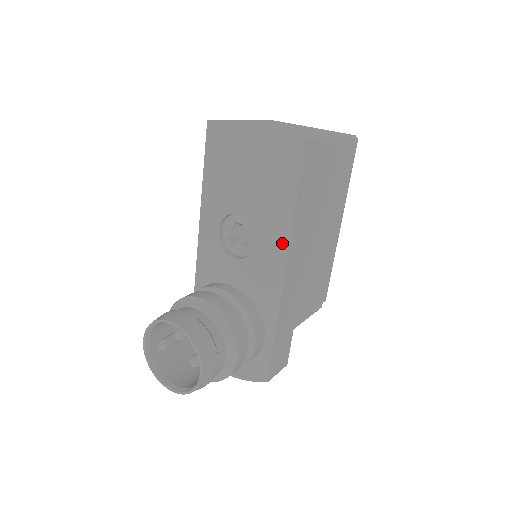
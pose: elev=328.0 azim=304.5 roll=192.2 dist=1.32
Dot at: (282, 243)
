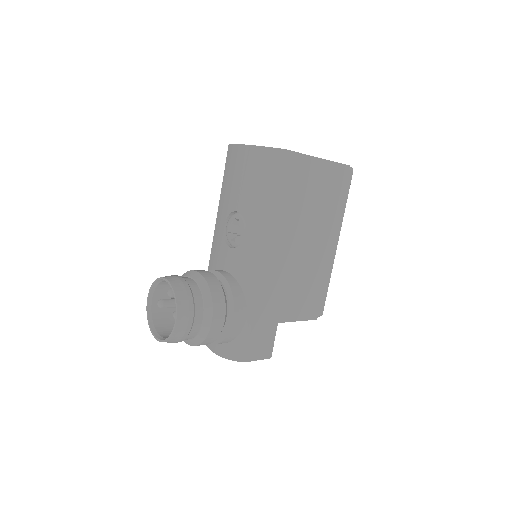
Dot at: (264, 233)
